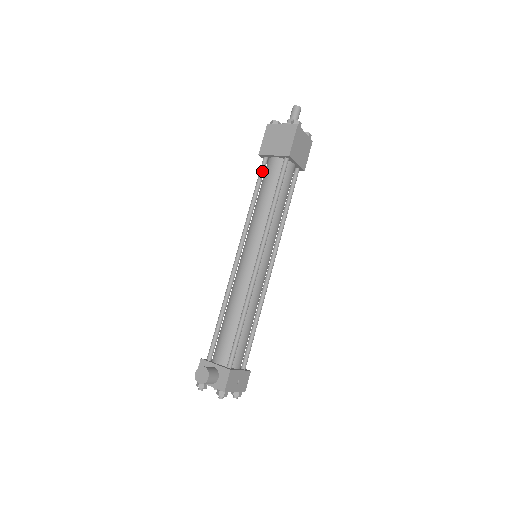
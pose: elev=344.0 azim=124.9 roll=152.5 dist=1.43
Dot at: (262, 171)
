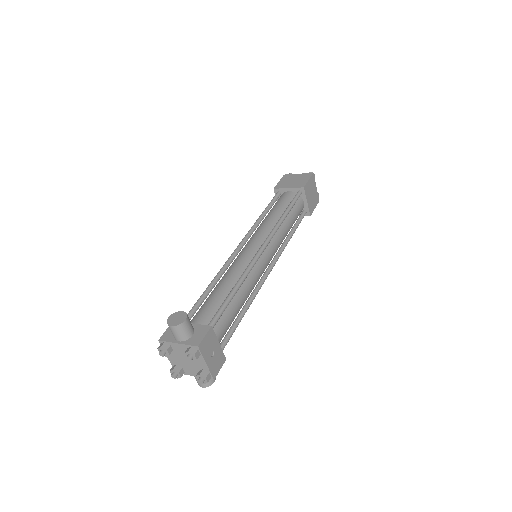
Dot at: (275, 199)
